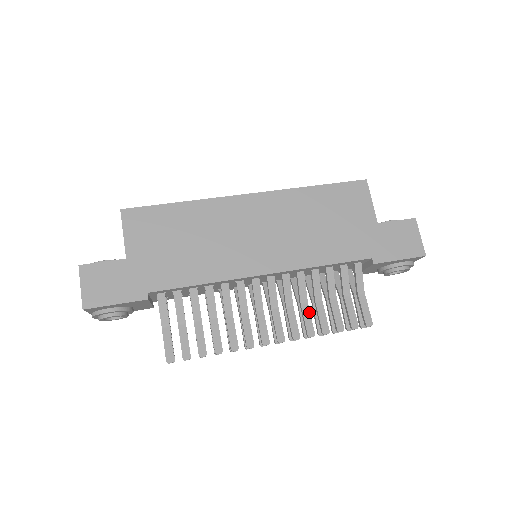
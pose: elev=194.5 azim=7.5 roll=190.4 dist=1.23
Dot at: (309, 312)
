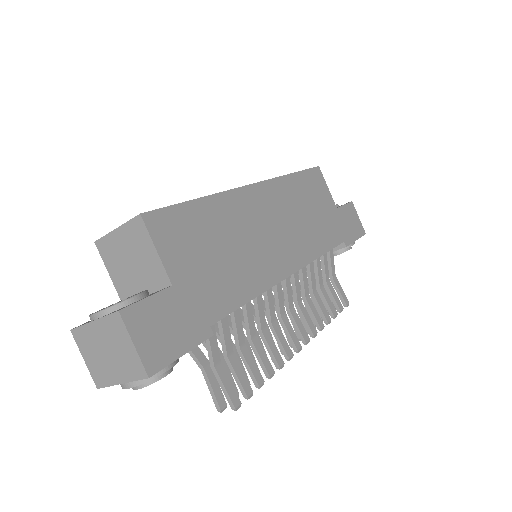
Dot at: occluded
